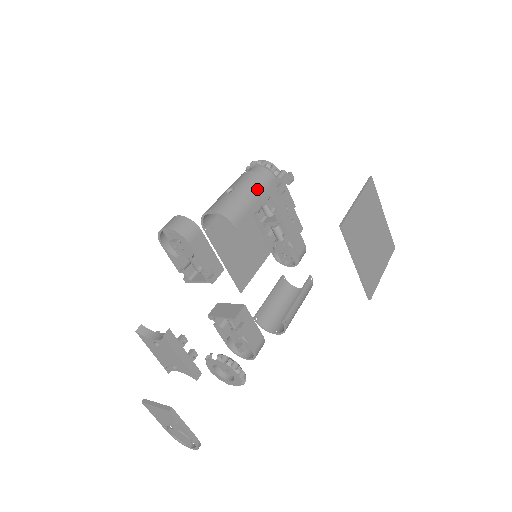
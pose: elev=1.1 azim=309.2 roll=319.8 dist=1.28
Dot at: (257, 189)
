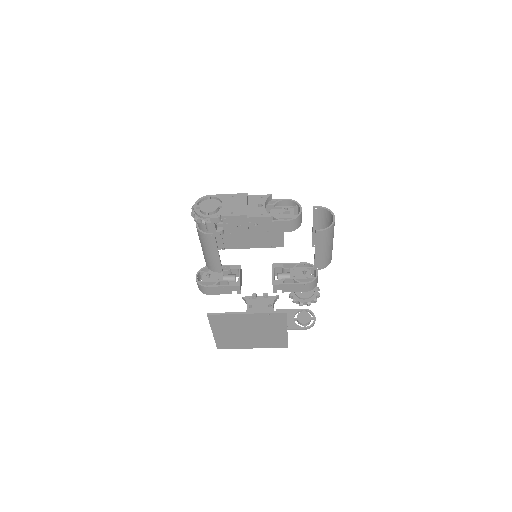
Dot at: (207, 244)
